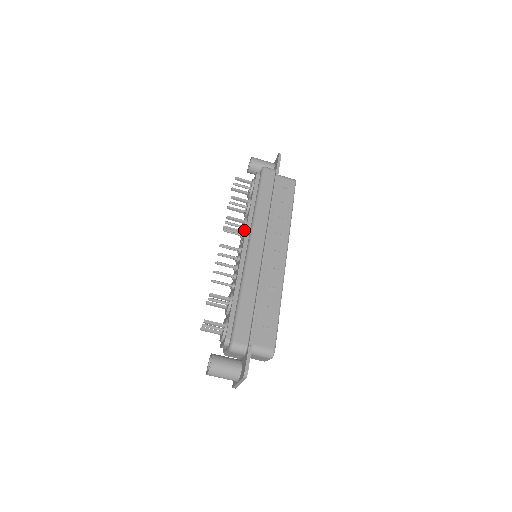
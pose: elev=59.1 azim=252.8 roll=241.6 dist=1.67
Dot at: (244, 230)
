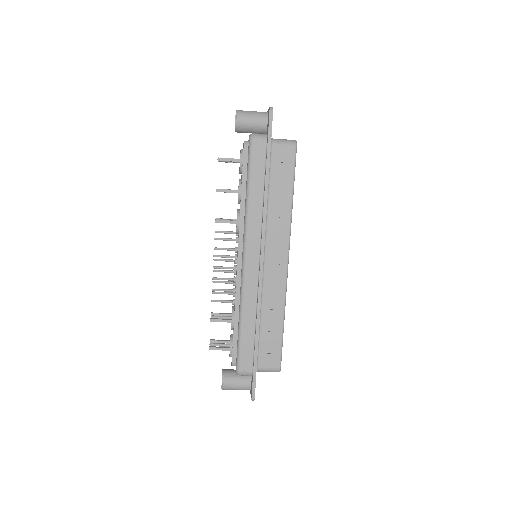
Dot at: (238, 231)
